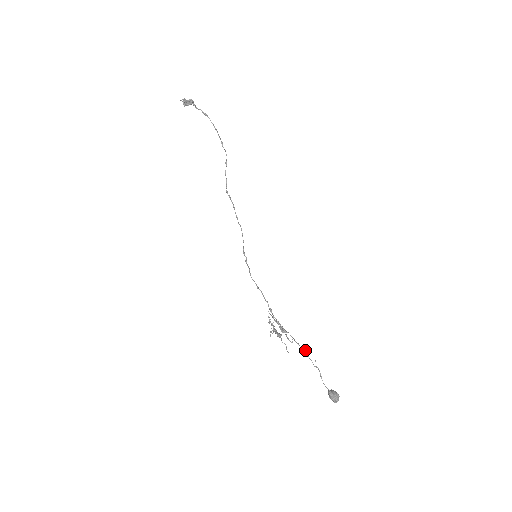
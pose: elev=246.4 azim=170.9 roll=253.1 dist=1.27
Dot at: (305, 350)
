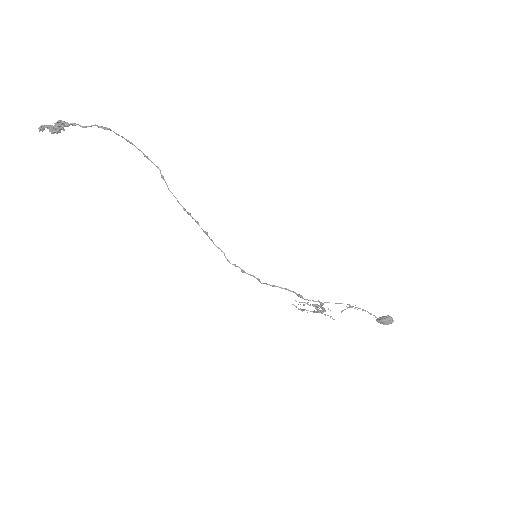
Dot at: occluded
